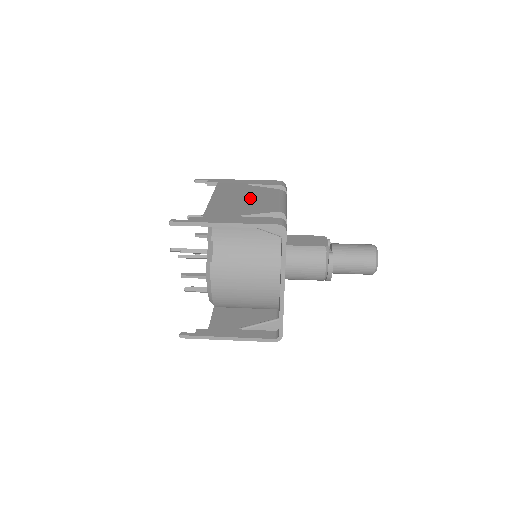
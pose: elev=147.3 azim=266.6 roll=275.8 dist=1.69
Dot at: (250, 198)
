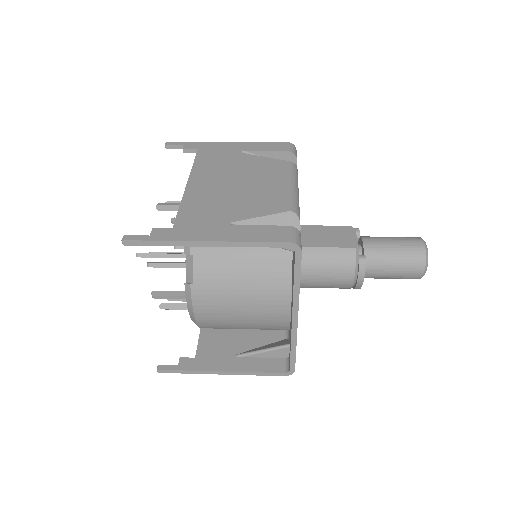
Dot at: (245, 182)
